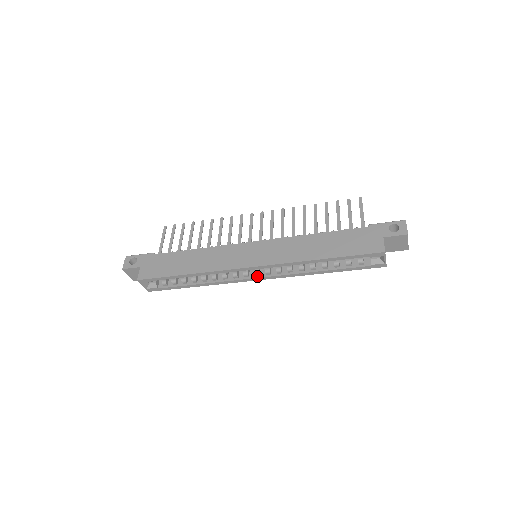
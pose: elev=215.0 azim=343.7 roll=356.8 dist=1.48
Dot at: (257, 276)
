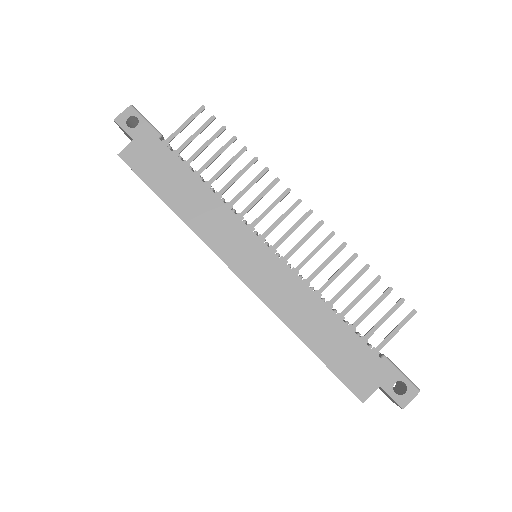
Dot at: occluded
